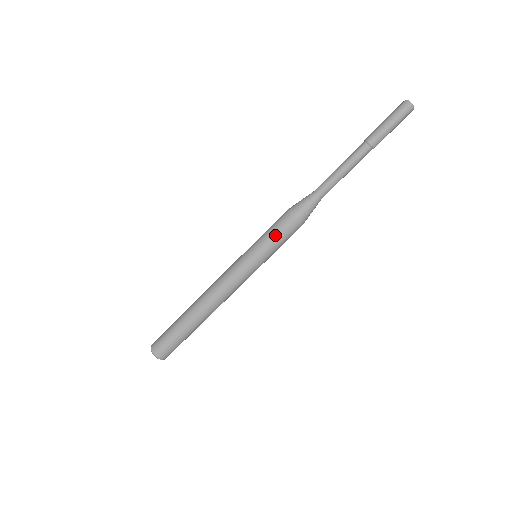
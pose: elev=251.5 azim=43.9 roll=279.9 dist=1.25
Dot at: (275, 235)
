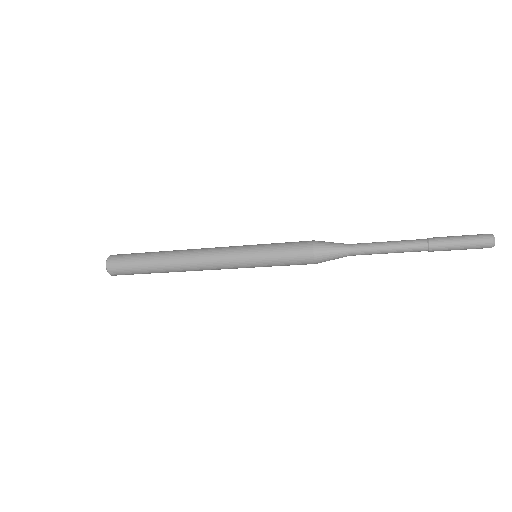
Dot at: (287, 260)
